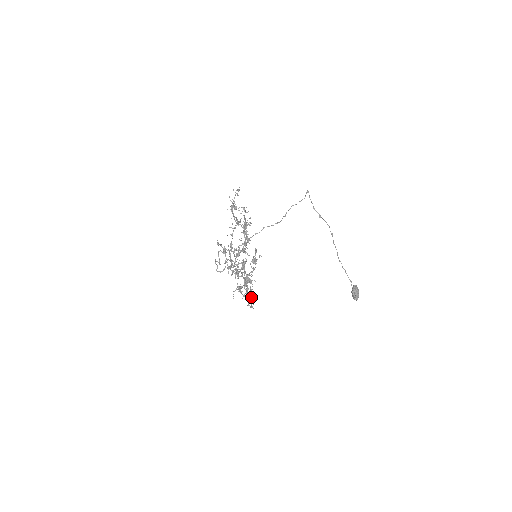
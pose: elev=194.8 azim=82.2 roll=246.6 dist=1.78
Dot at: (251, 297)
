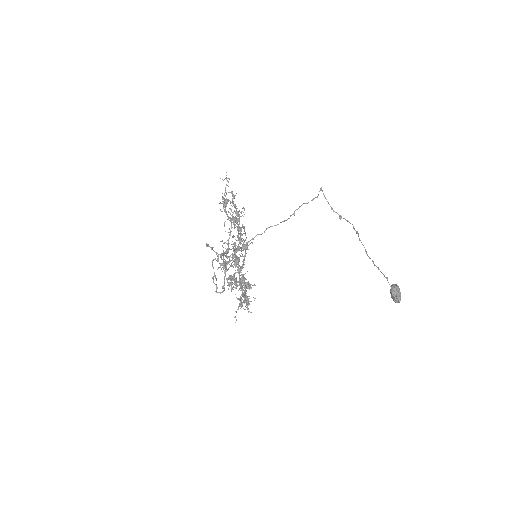
Dot at: (246, 297)
